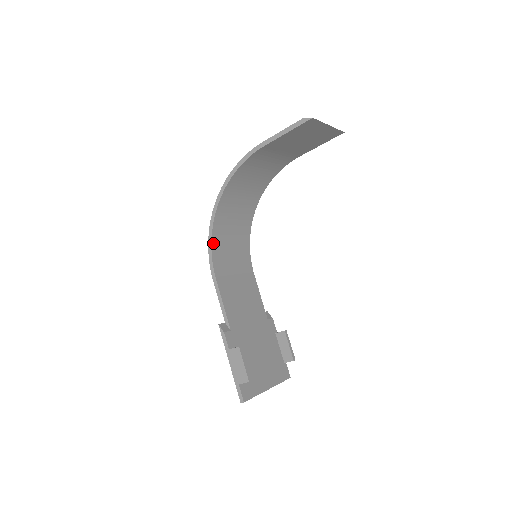
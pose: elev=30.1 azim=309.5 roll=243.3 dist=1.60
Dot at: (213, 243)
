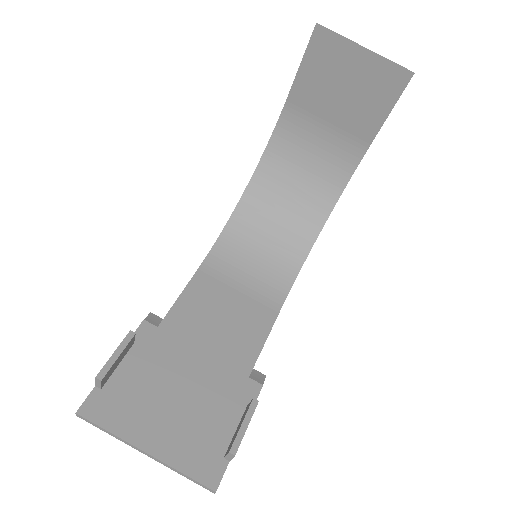
Dot at: (223, 236)
